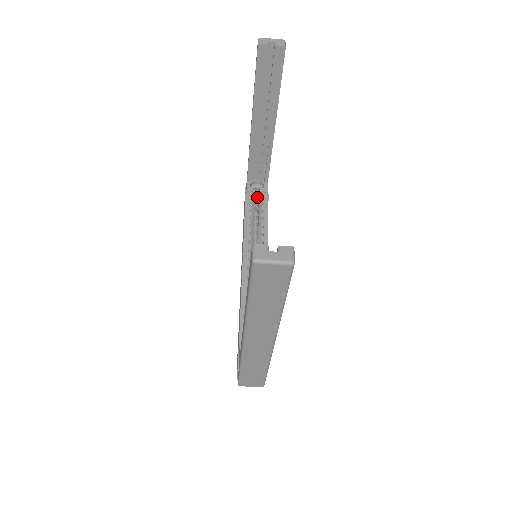
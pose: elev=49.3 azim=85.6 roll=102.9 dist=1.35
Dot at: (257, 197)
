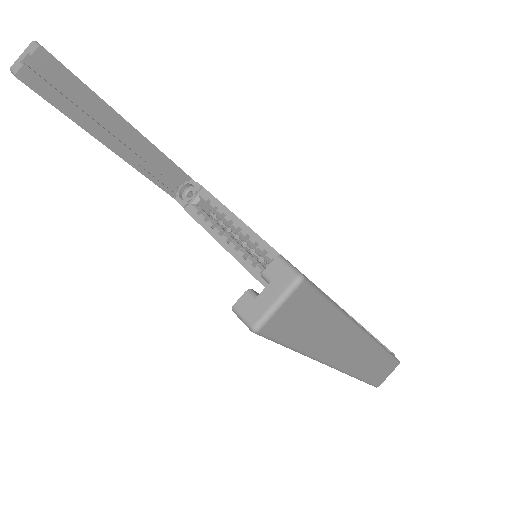
Dot at: (198, 201)
